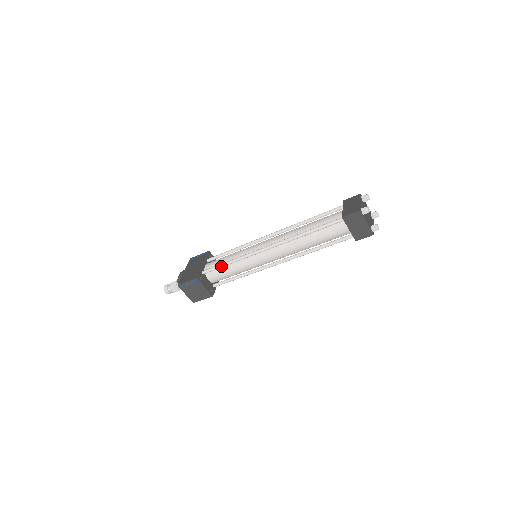
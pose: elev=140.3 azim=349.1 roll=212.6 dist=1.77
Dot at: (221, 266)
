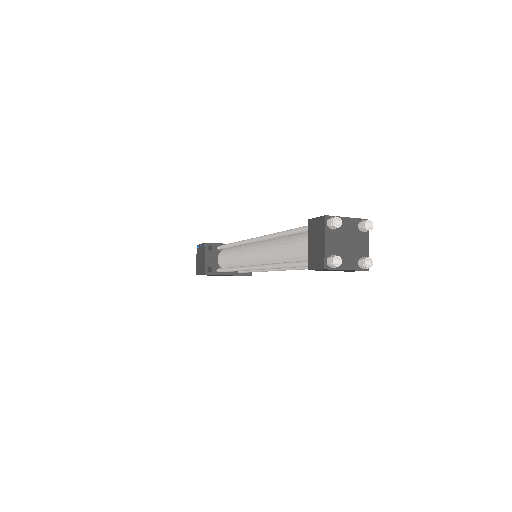
Dot at: (227, 245)
